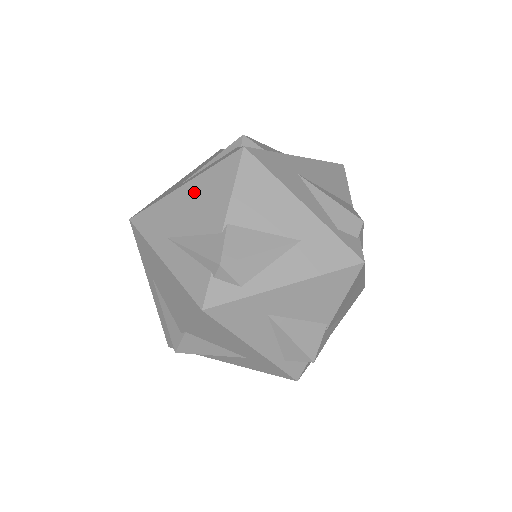
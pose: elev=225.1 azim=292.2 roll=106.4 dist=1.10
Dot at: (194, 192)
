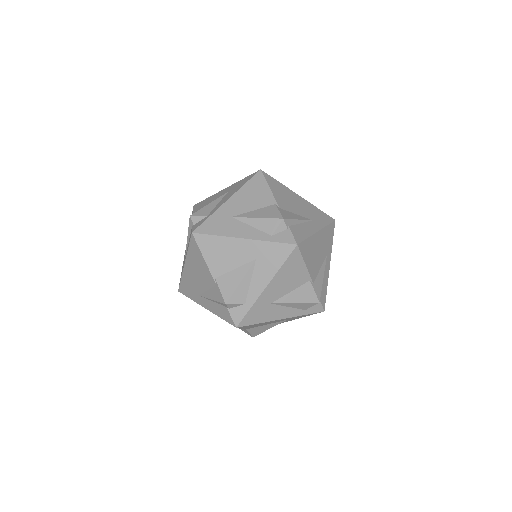
Dot at: occluded
